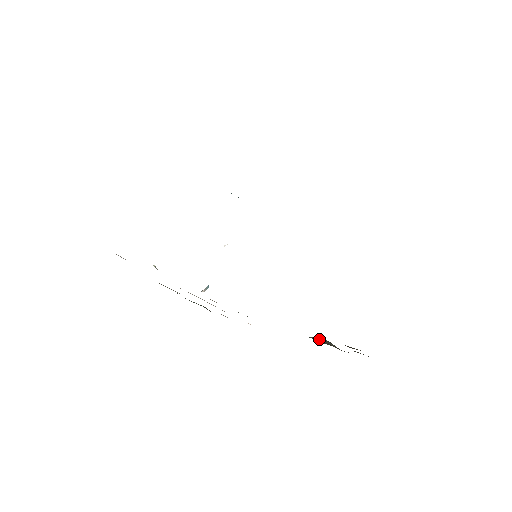
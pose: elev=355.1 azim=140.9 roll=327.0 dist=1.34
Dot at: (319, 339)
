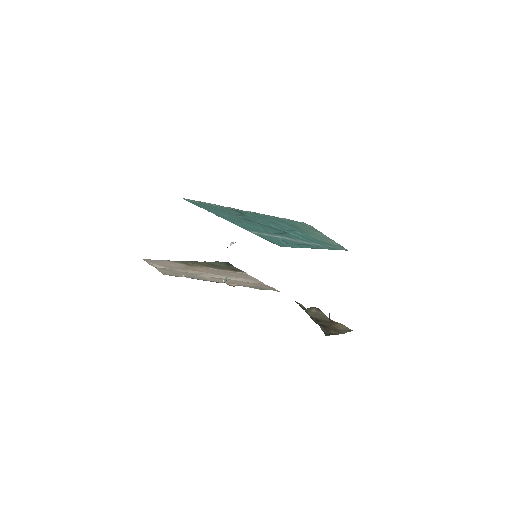
Dot at: (312, 311)
